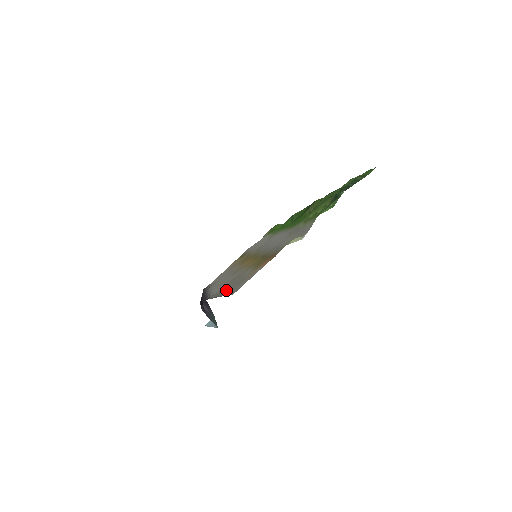
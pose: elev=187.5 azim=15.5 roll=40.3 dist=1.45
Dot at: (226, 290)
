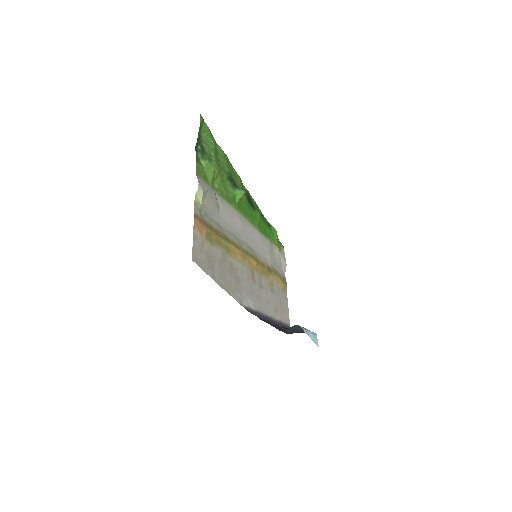
Dot at: (218, 276)
